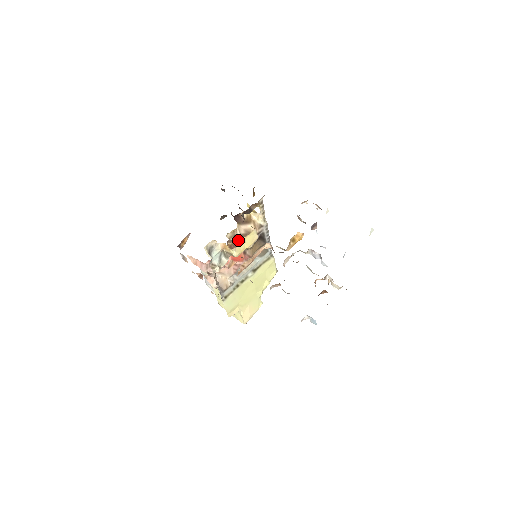
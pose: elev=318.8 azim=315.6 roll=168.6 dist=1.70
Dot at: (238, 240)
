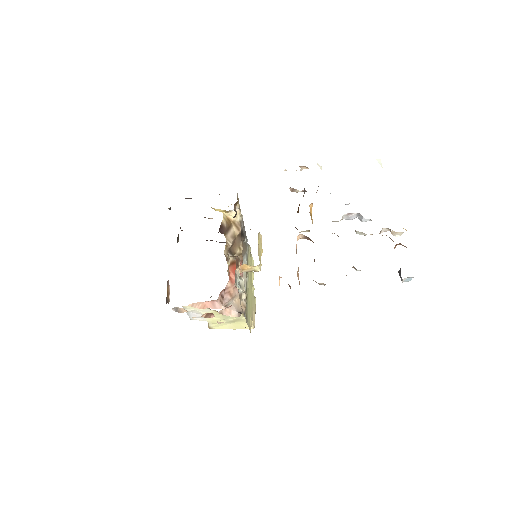
Dot at: (230, 252)
